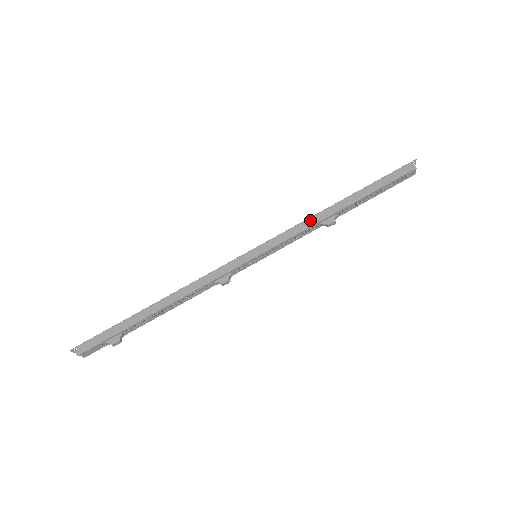
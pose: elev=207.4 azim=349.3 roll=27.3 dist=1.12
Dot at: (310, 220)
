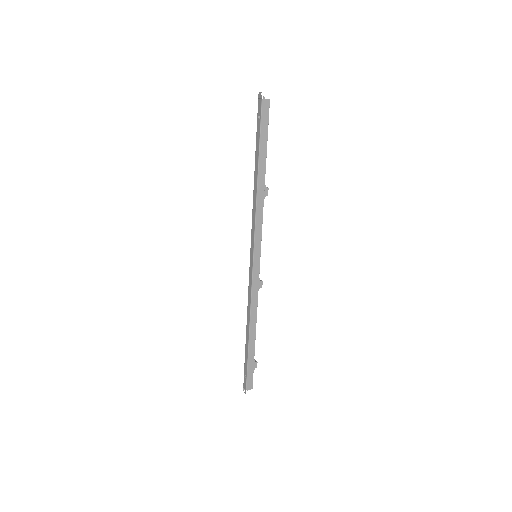
Dot at: (258, 207)
